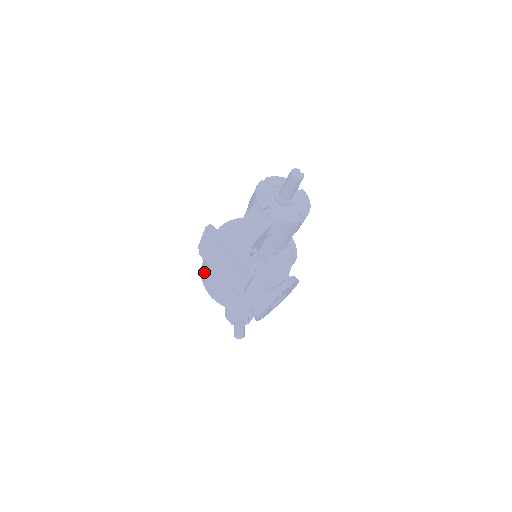
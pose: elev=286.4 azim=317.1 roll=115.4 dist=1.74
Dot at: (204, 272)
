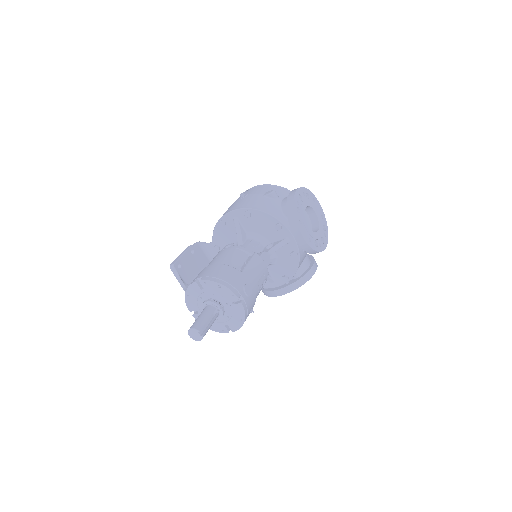
Dot at: occluded
